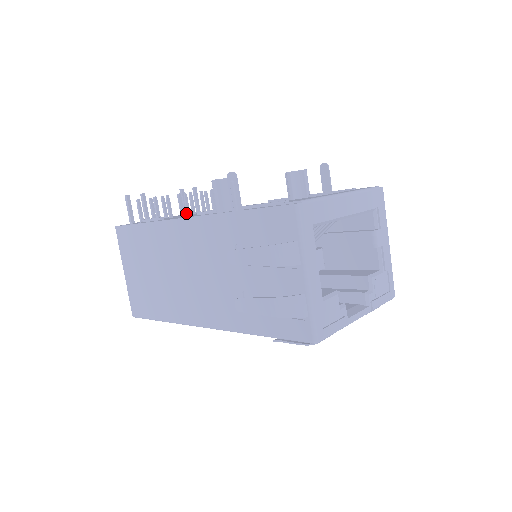
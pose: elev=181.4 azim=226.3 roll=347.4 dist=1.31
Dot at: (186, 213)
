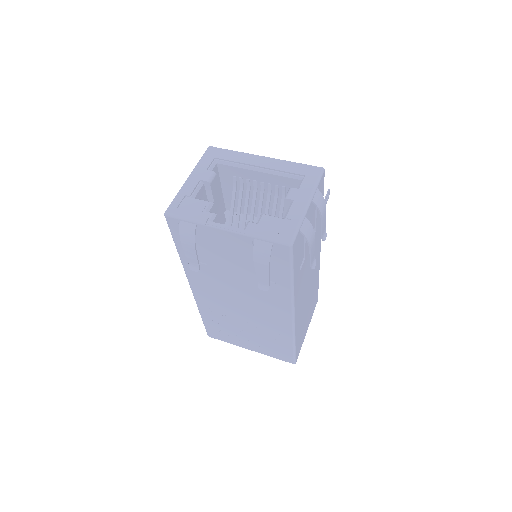
Dot at: occluded
